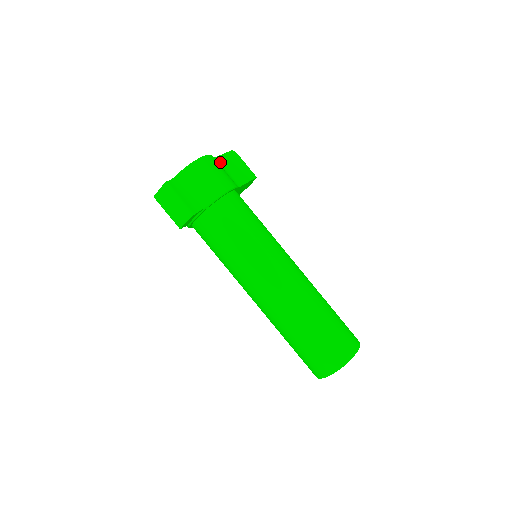
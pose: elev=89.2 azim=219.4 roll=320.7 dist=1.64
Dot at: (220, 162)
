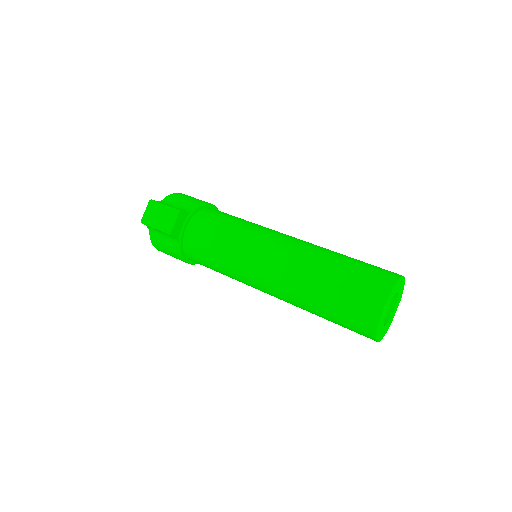
Dot at: occluded
